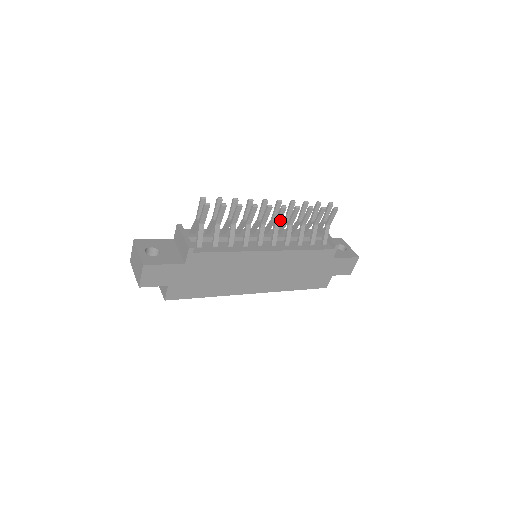
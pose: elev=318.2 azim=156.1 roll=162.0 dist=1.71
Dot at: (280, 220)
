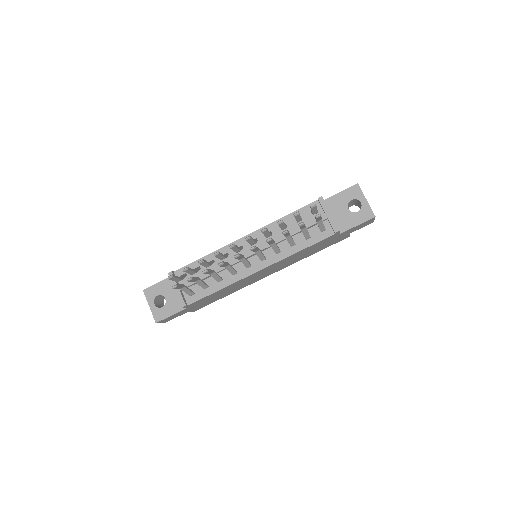
Dot at: (257, 250)
